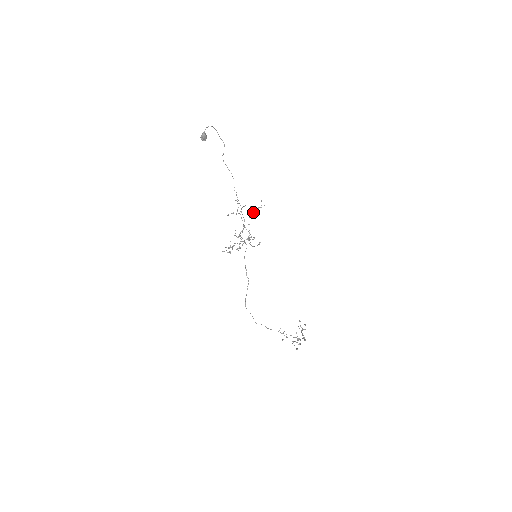
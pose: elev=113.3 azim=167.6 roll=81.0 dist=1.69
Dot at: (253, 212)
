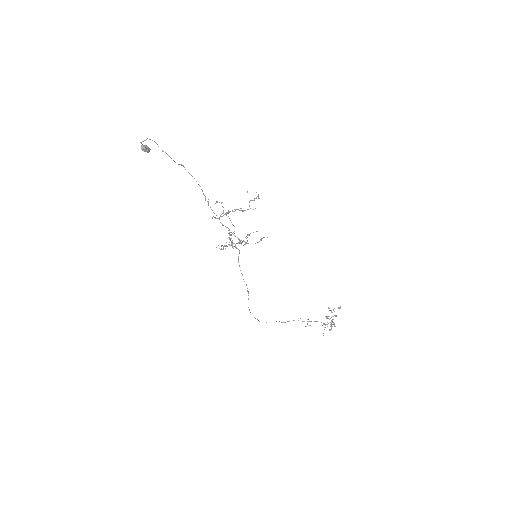
Dot at: (243, 211)
